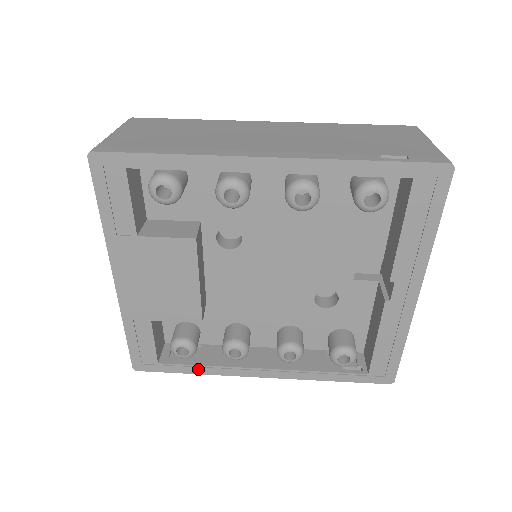
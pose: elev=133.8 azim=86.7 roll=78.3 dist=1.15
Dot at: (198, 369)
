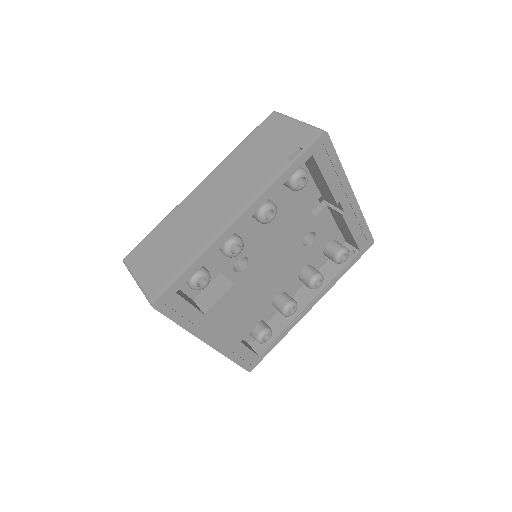
Dot at: (280, 337)
